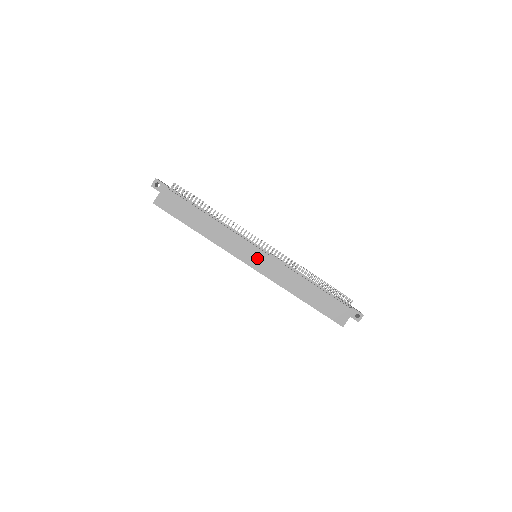
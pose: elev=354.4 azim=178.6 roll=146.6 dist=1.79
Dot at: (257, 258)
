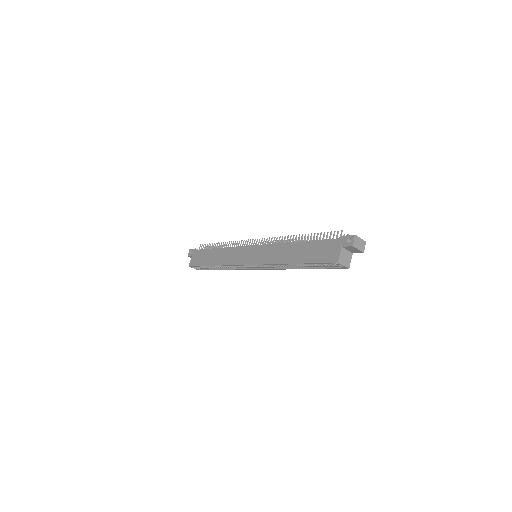
Dot at: (252, 254)
